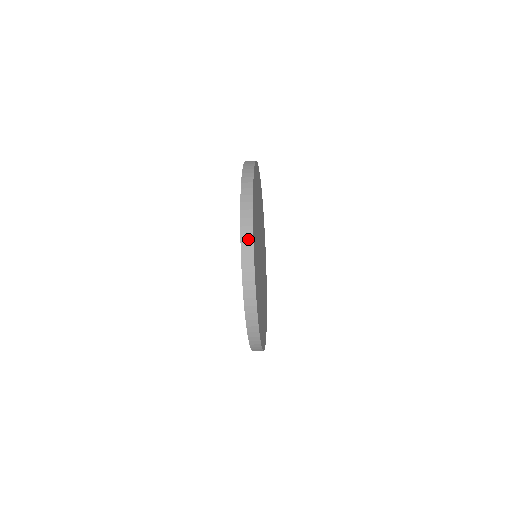
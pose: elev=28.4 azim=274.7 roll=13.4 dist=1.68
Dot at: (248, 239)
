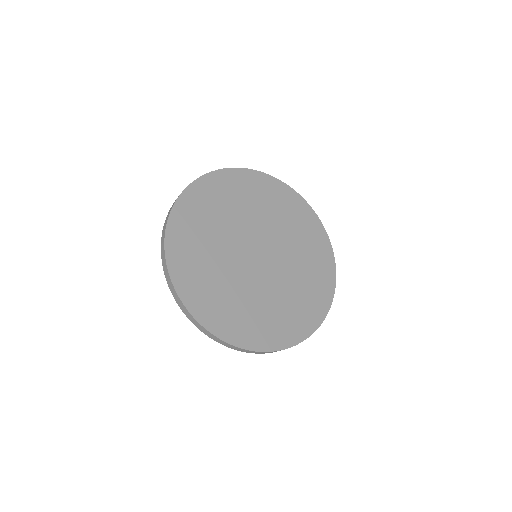
Dot at: (173, 204)
